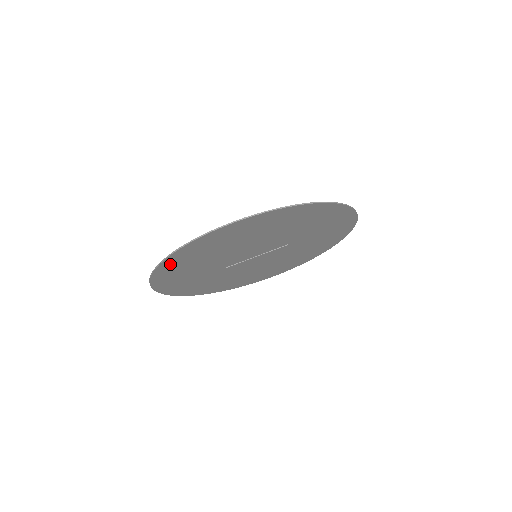
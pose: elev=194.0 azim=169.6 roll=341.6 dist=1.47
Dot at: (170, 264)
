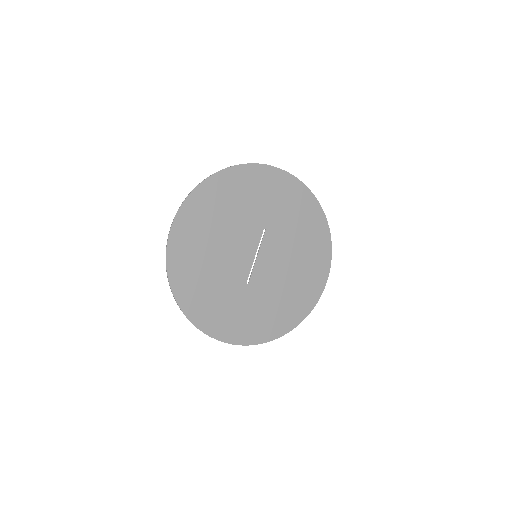
Dot at: (184, 296)
